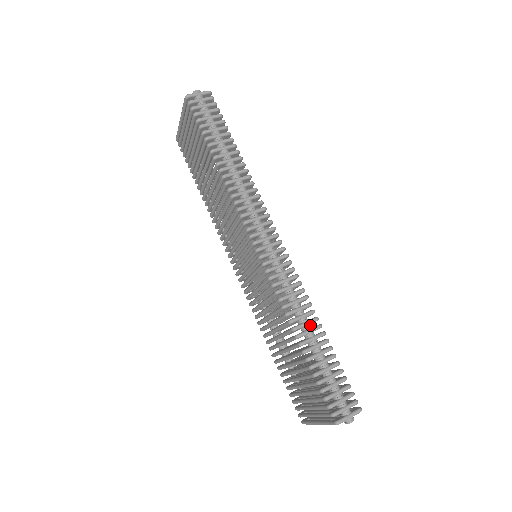
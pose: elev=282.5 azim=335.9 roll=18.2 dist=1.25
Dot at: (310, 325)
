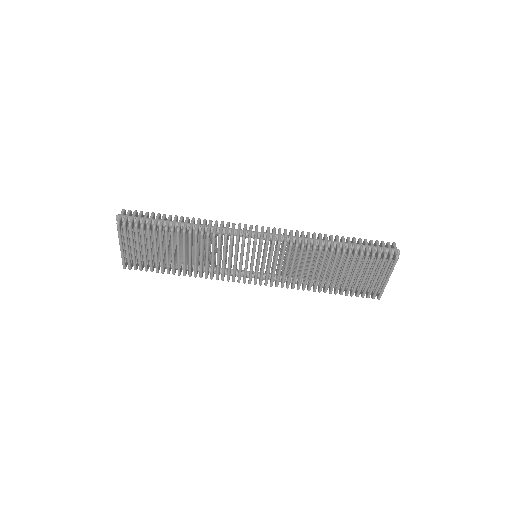
Dot at: (328, 240)
